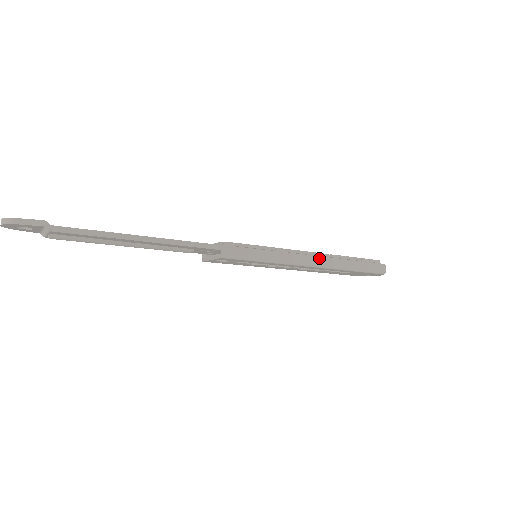
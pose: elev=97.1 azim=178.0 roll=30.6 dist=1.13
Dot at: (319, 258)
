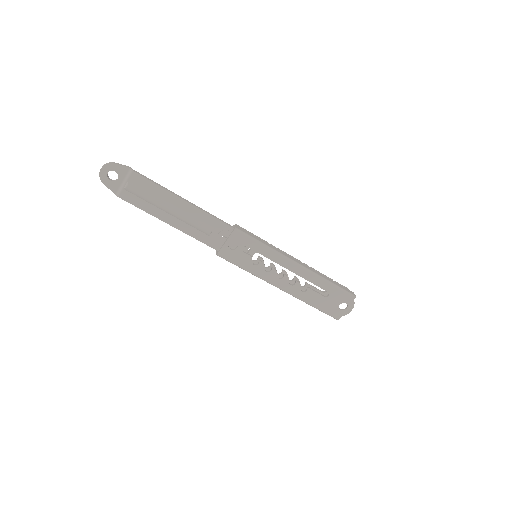
Dot at: (302, 263)
